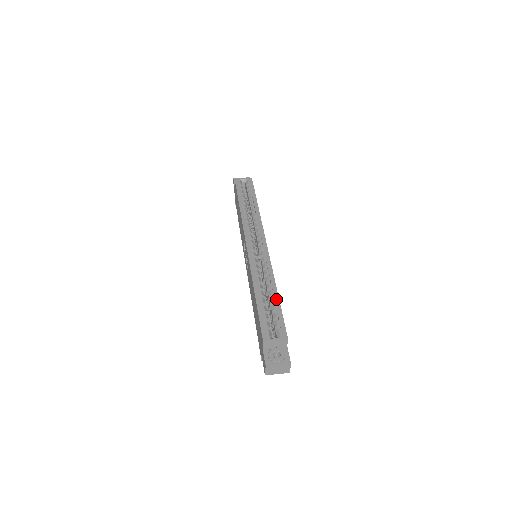
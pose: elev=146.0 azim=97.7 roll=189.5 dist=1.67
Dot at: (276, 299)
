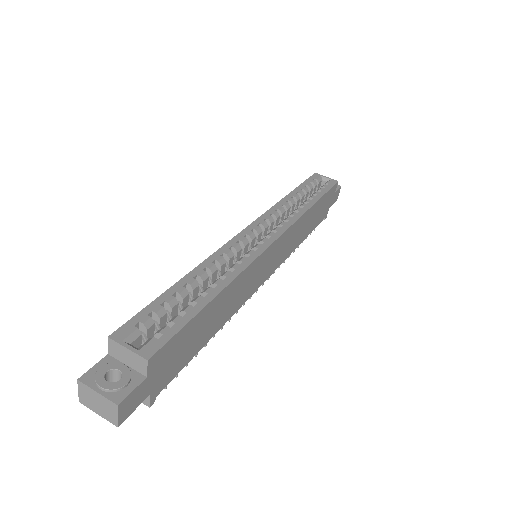
Dot at: (203, 301)
